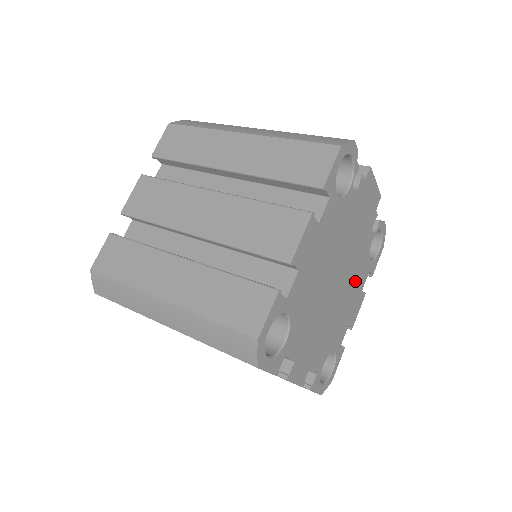
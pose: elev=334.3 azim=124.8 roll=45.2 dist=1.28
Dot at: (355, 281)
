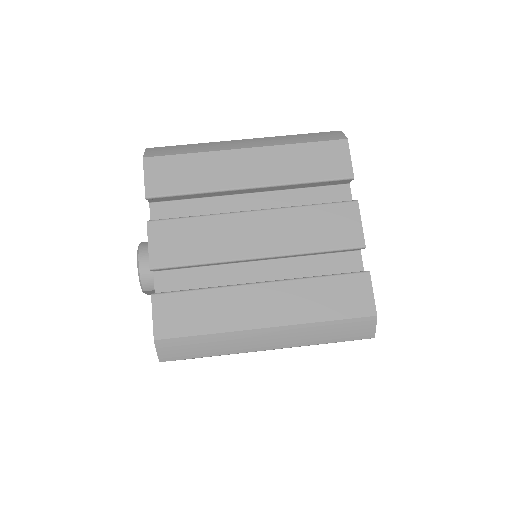
Dot at: occluded
